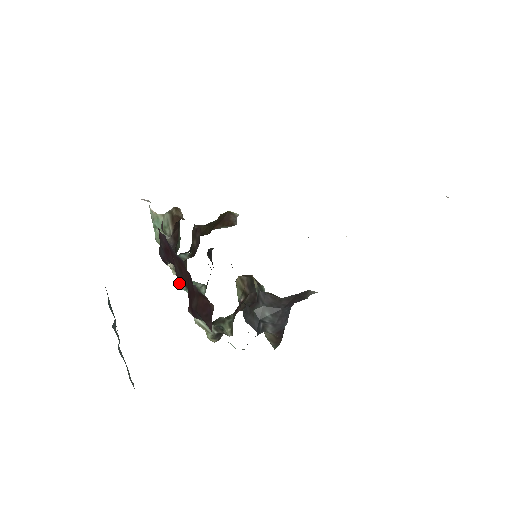
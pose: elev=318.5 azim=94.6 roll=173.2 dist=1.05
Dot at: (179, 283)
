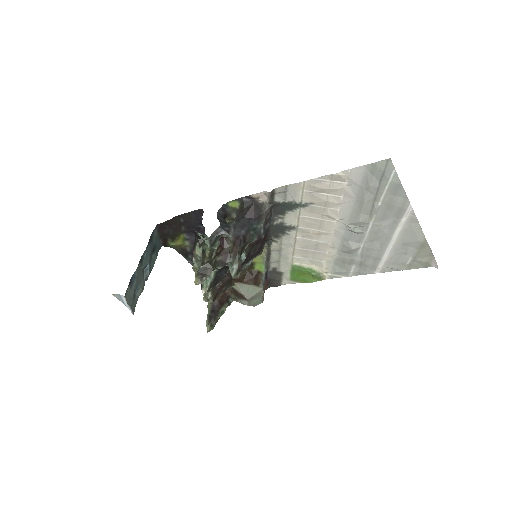
Dot at: occluded
